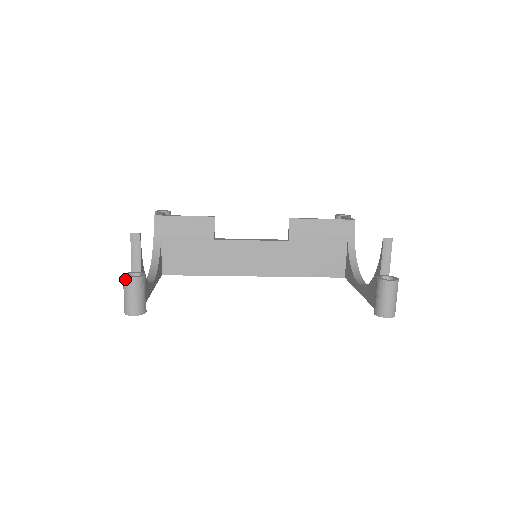
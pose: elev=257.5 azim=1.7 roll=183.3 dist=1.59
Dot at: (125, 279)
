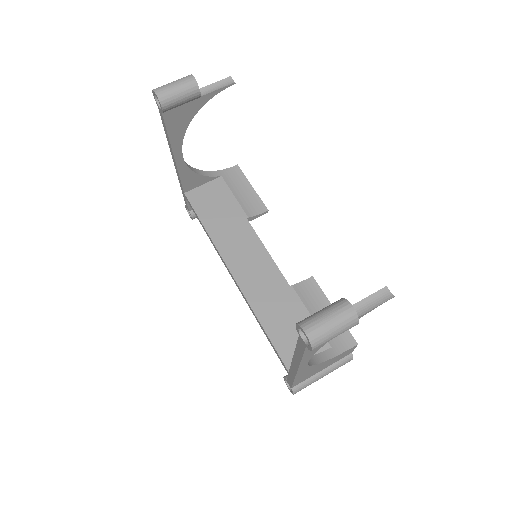
Dot at: (189, 75)
